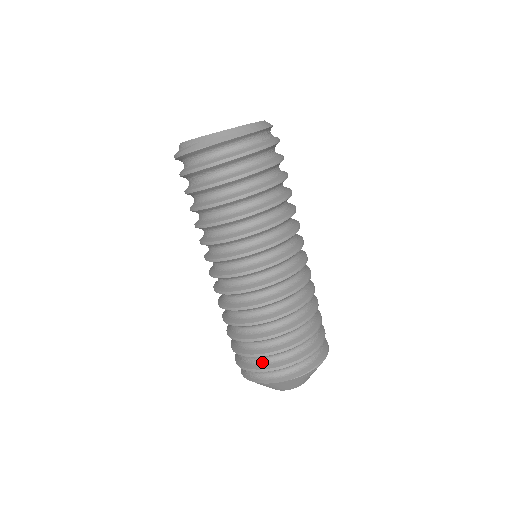
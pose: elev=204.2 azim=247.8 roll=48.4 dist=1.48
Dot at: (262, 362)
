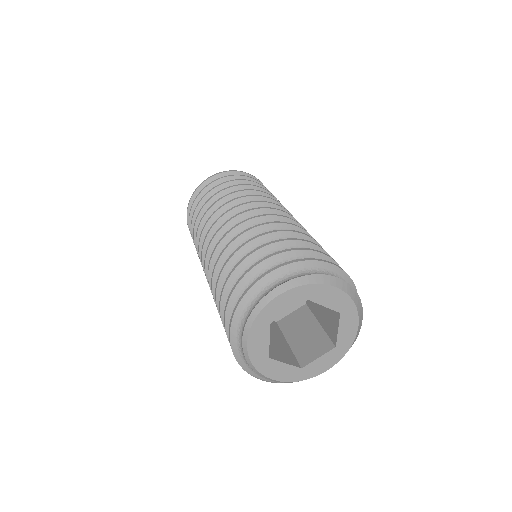
Dot at: occluded
